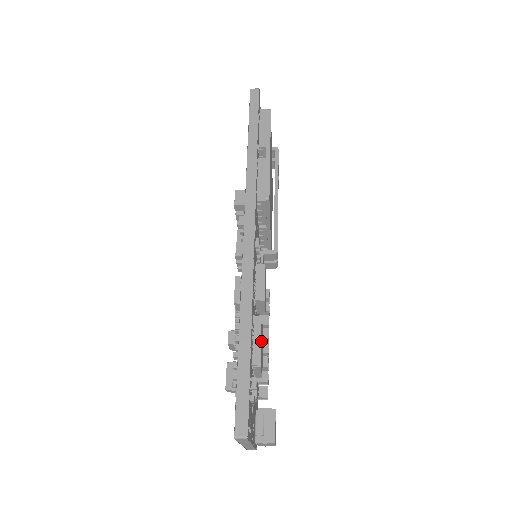
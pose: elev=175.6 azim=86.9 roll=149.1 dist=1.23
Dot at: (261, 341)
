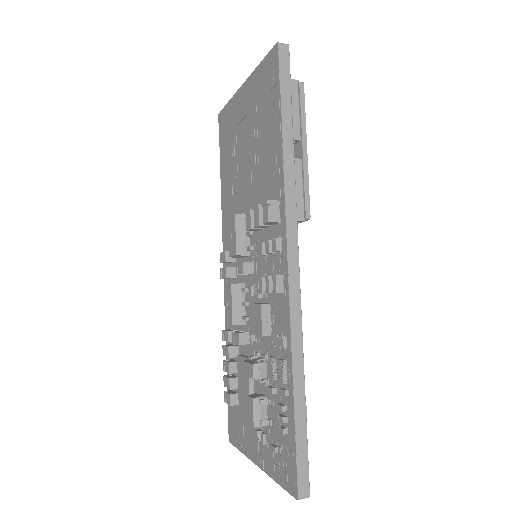
Dot at: occluded
